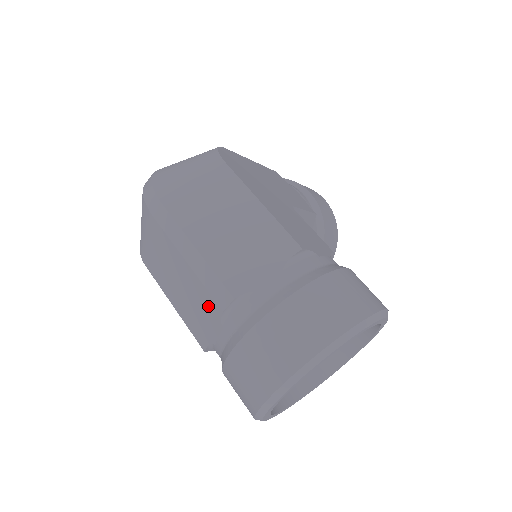
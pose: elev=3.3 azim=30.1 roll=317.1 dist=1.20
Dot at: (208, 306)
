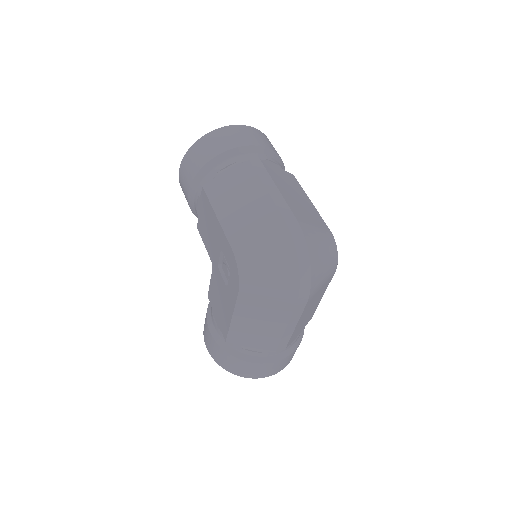
Dot at: (268, 344)
